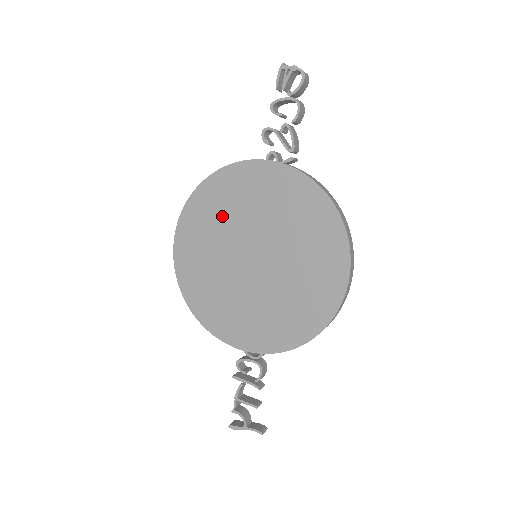
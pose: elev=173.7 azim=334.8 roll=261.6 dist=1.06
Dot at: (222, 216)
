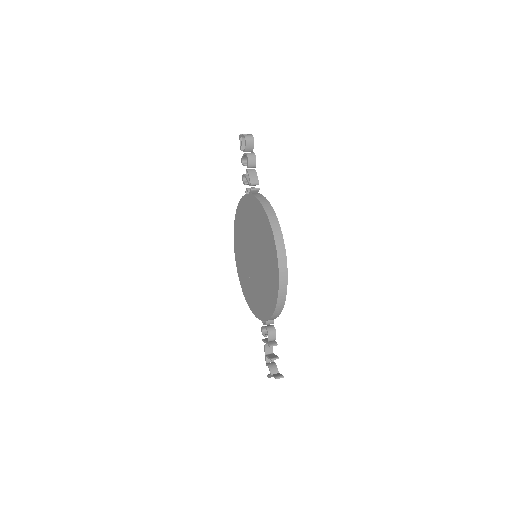
Dot at: (242, 235)
